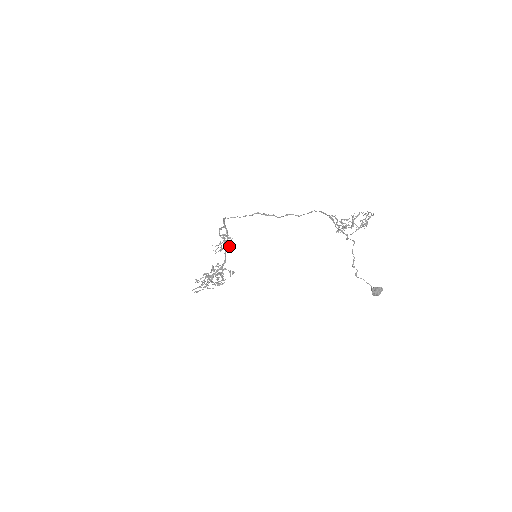
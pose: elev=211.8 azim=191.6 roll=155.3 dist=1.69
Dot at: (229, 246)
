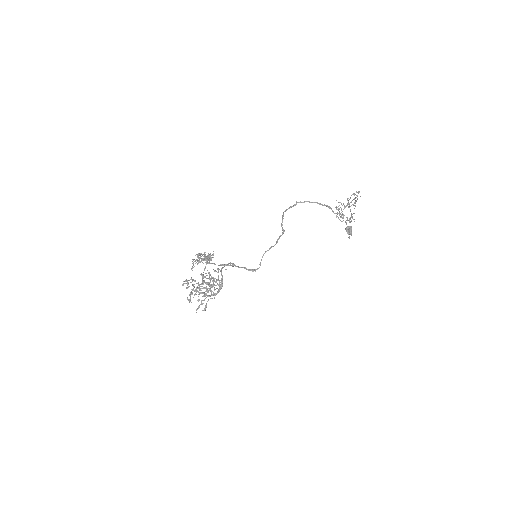
Dot at: occluded
